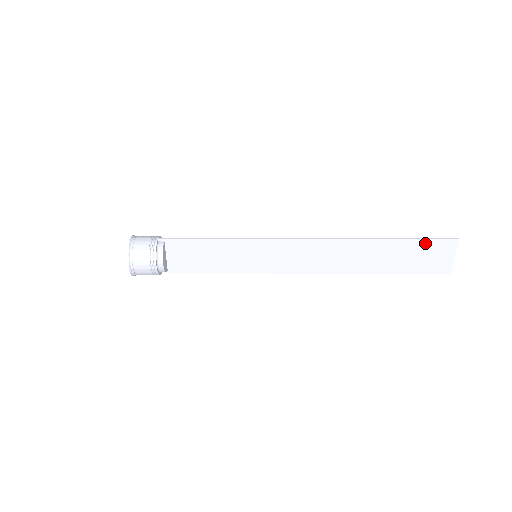
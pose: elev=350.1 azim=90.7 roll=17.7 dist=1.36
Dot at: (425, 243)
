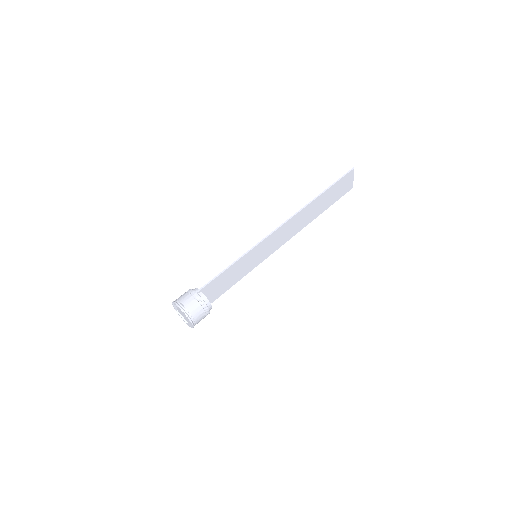
Dot at: (340, 182)
